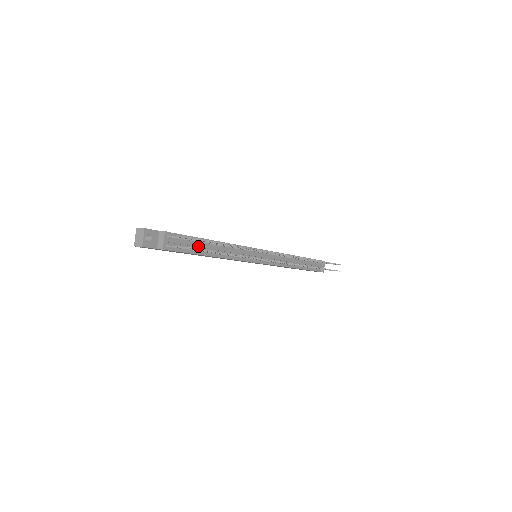
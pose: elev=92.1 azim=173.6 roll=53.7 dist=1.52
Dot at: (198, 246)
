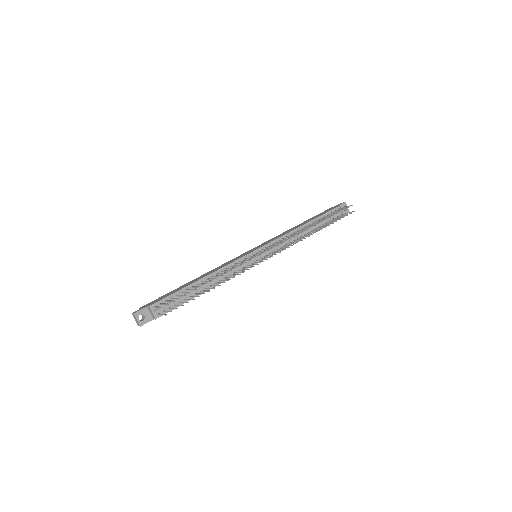
Dot at: (186, 295)
